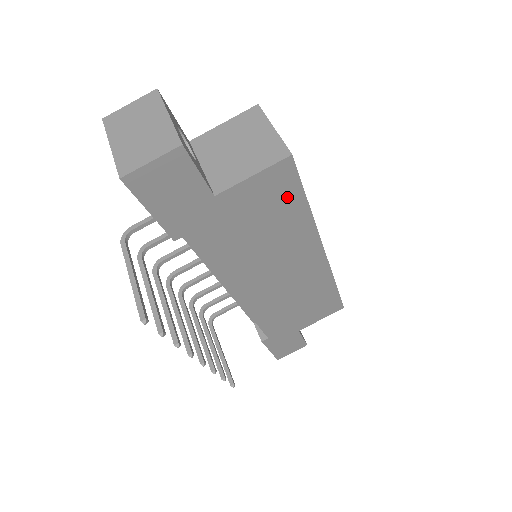
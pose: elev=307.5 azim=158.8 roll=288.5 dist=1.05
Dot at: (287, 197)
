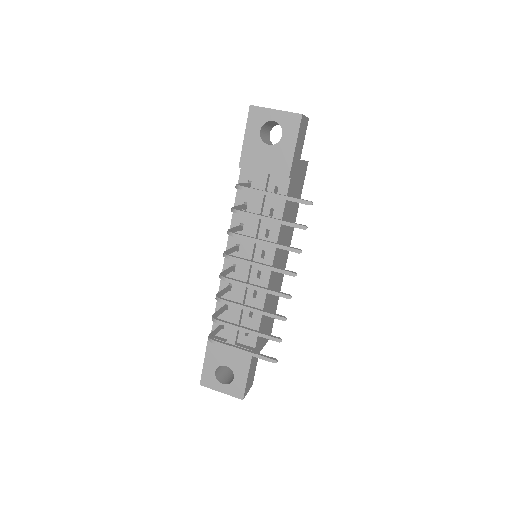
Dot at: (300, 189)
